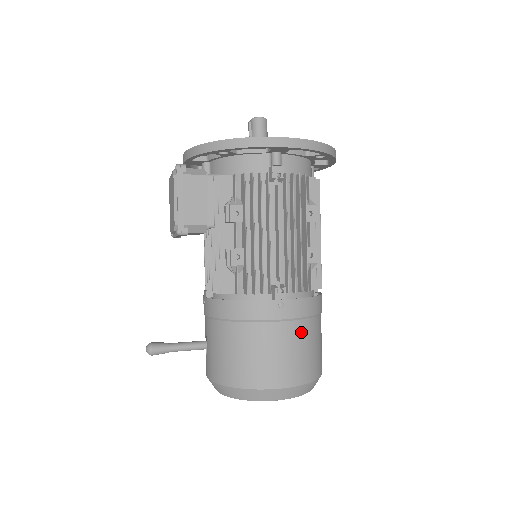
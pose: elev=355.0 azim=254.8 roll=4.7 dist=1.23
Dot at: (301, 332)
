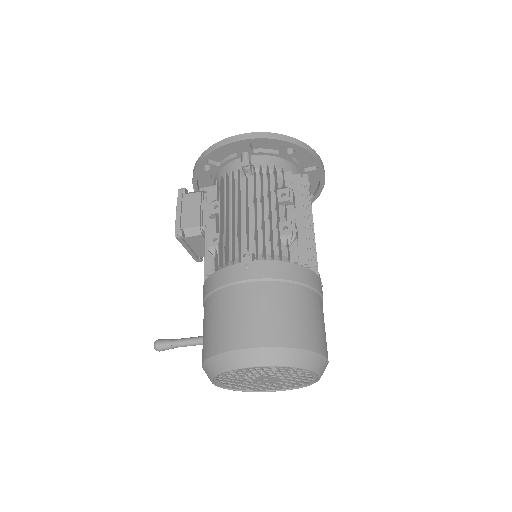
Dot at: (270, 293)
